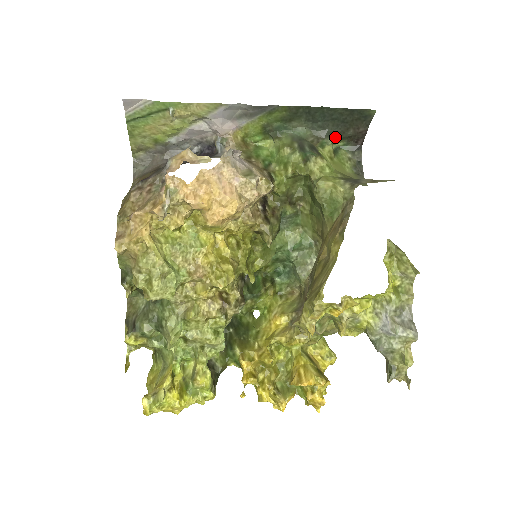
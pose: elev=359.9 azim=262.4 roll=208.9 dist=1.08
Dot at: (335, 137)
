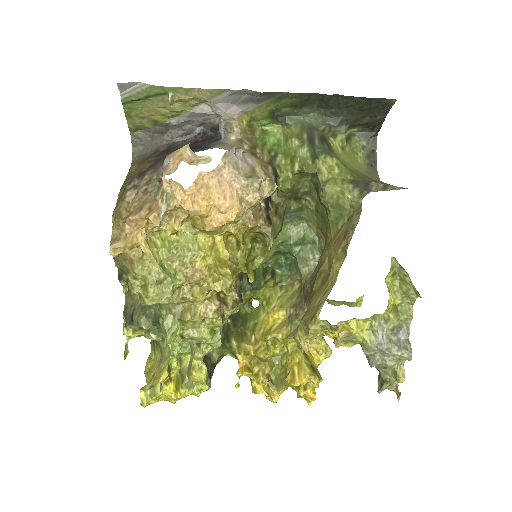
Dot at: (349, 124)
